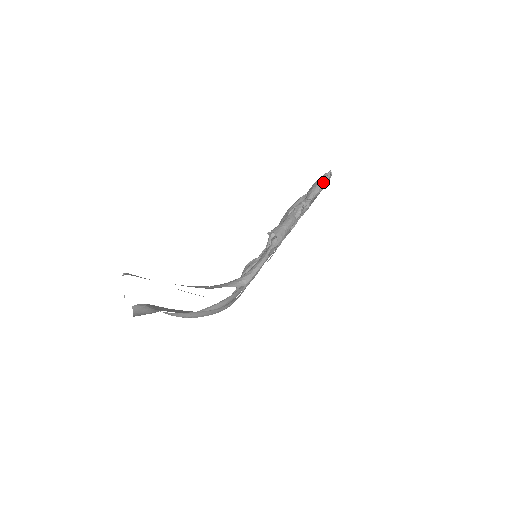
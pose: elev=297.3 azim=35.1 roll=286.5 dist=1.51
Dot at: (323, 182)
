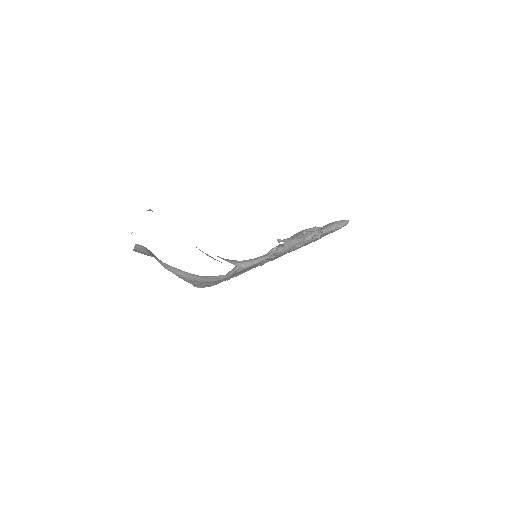
Dot at: (339, 225)
